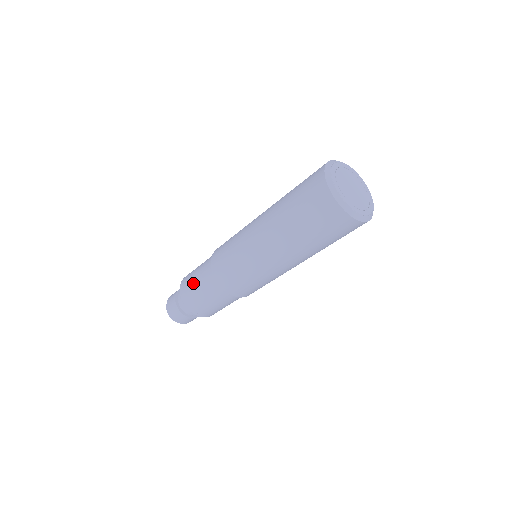
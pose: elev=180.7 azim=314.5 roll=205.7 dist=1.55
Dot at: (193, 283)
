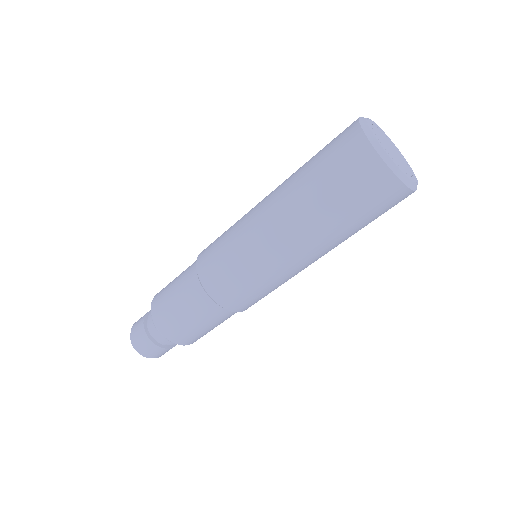
Dot at: (170, 289)
